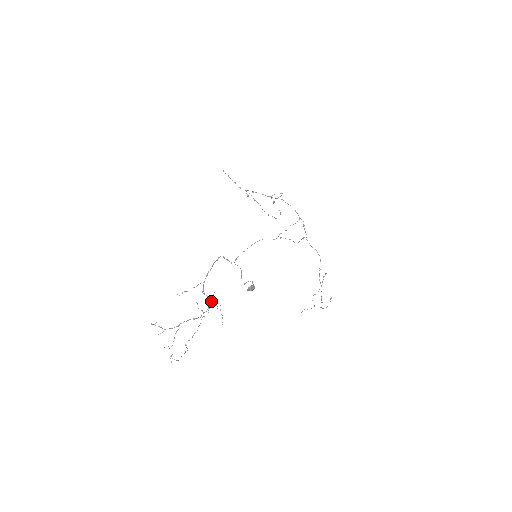
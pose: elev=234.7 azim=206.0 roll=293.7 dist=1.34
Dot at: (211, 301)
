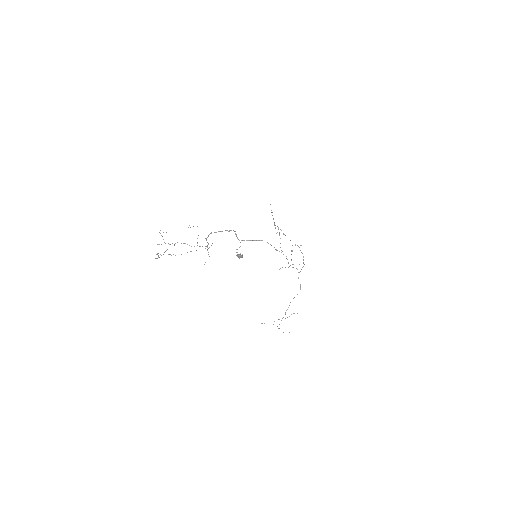
Dot at: (207, 245)
